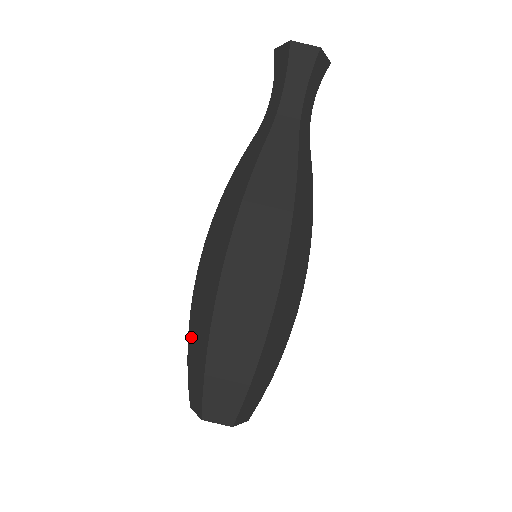
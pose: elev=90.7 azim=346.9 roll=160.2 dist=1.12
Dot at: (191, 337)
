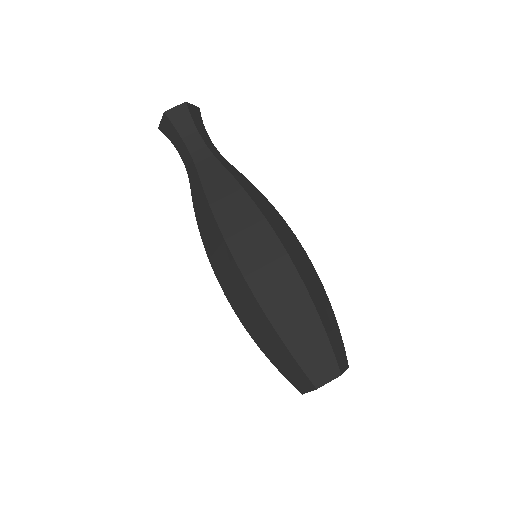
Dot at: (284, 329)
